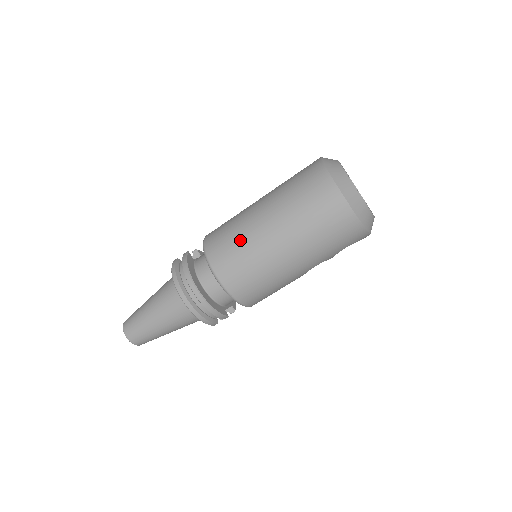
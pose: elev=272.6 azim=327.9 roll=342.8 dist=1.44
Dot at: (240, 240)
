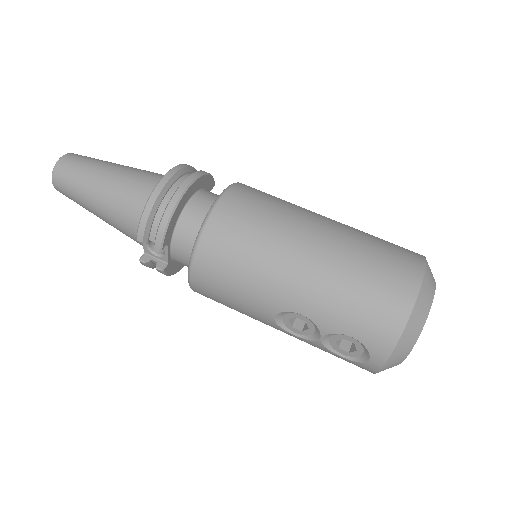
Dot at: (283, 204)
